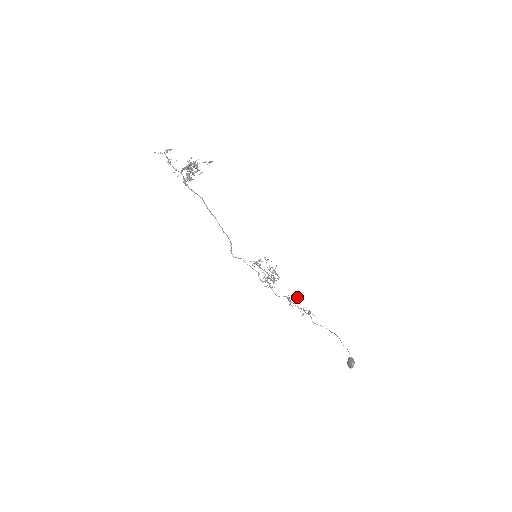
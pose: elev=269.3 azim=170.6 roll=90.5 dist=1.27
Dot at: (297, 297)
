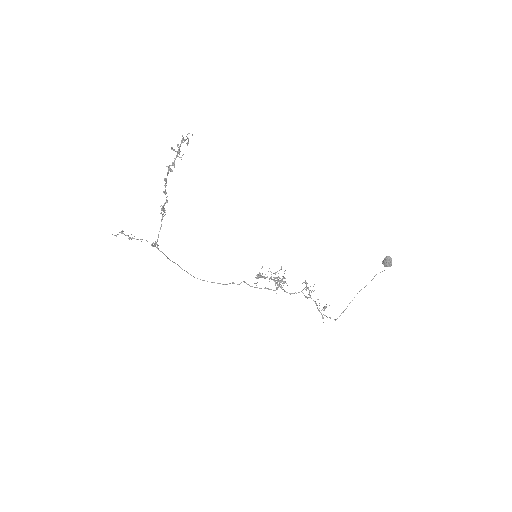
Dot at: (307, 287)
